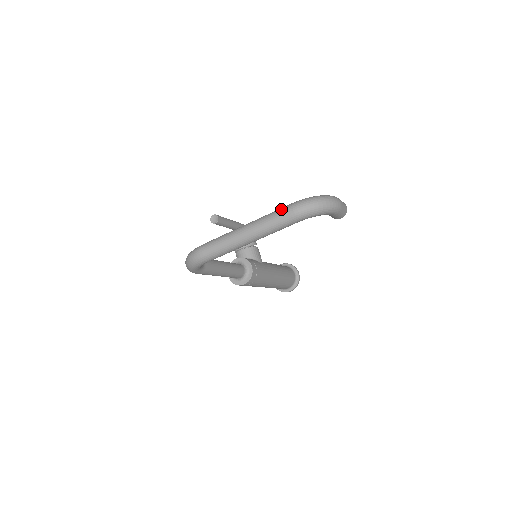
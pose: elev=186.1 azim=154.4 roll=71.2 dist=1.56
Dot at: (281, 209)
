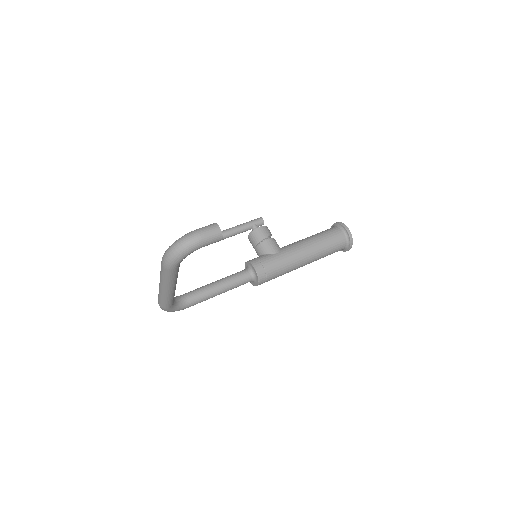
Dot at: occluded
